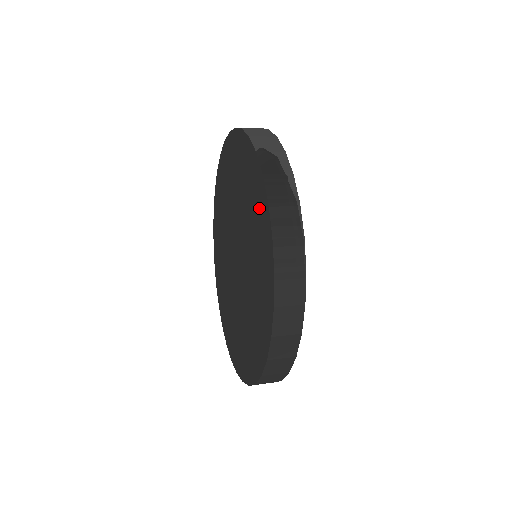
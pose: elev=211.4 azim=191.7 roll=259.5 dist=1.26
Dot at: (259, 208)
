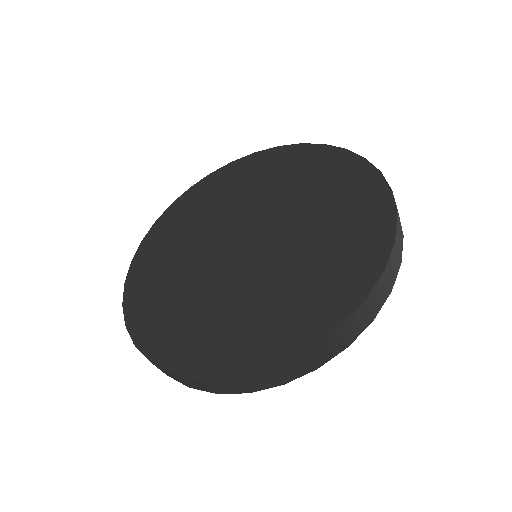
Dot at: (357, 256)
